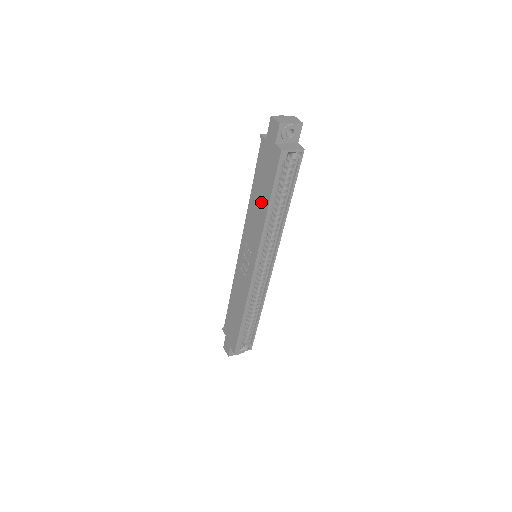
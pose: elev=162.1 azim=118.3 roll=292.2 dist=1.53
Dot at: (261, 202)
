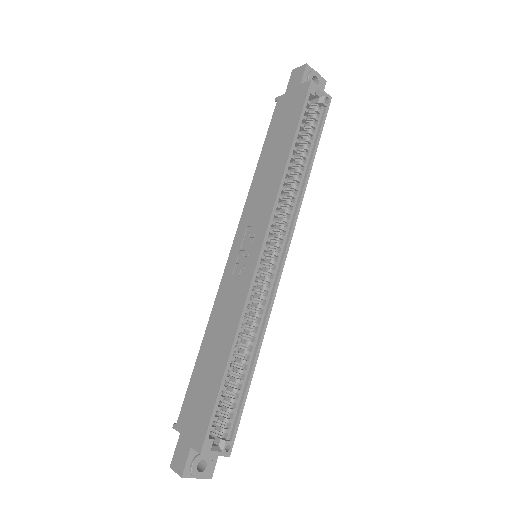
Dot at: (277, 155)
